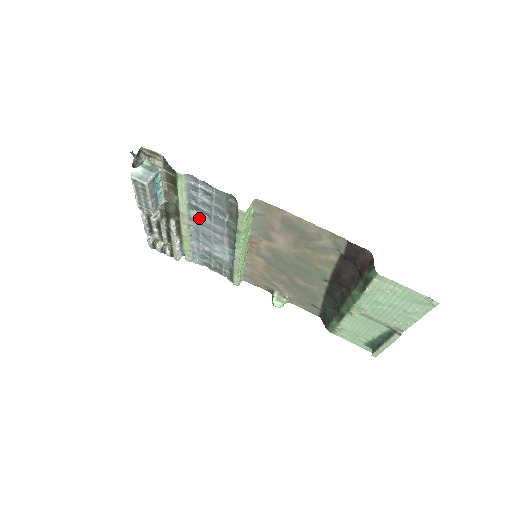
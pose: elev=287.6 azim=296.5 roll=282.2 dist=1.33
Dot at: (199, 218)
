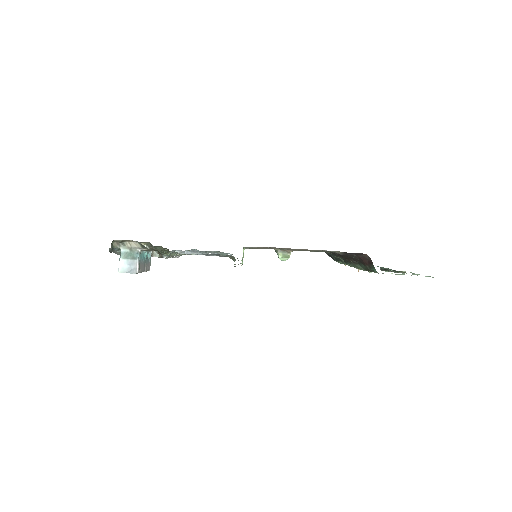
Dot at: (192, 254)
